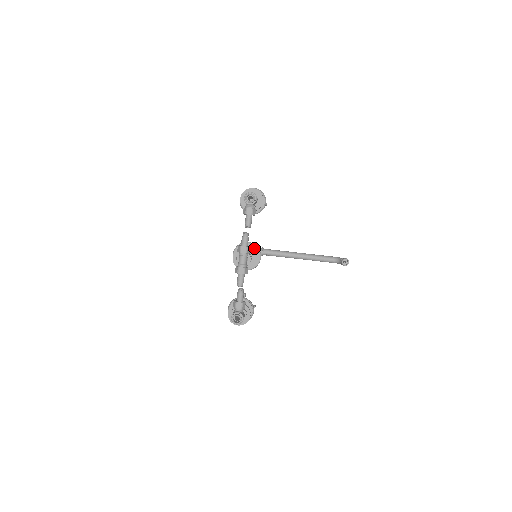
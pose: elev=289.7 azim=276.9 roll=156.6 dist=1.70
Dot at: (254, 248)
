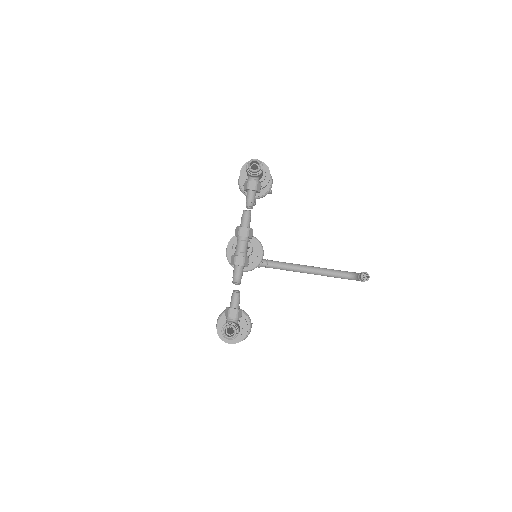
Dot at: occluded
